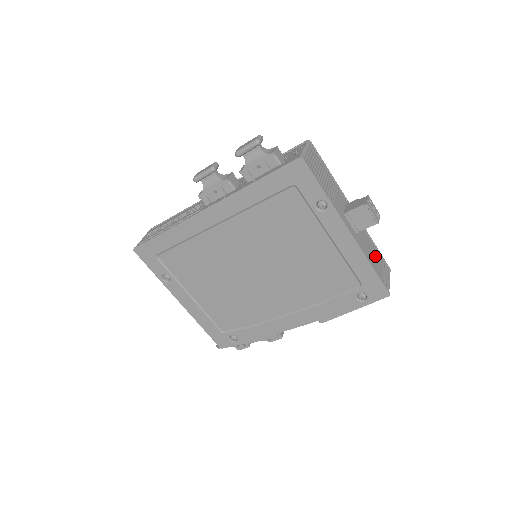
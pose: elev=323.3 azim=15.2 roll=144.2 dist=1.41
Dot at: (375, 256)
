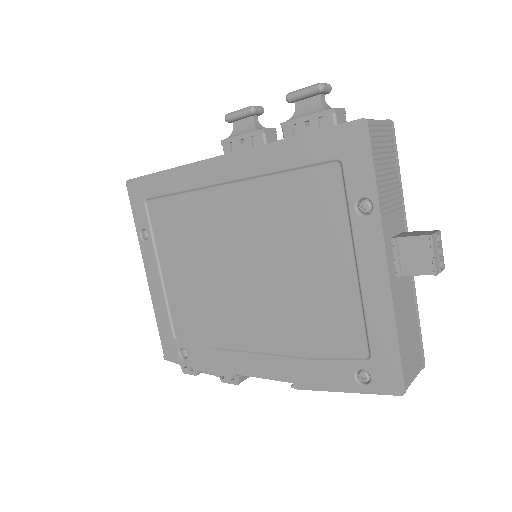
Dot at: (410, 329)
